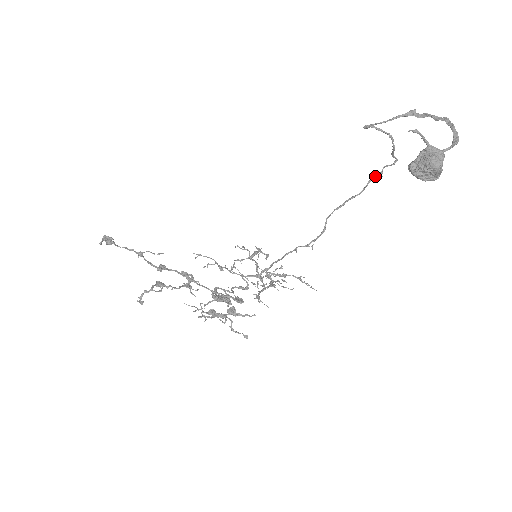
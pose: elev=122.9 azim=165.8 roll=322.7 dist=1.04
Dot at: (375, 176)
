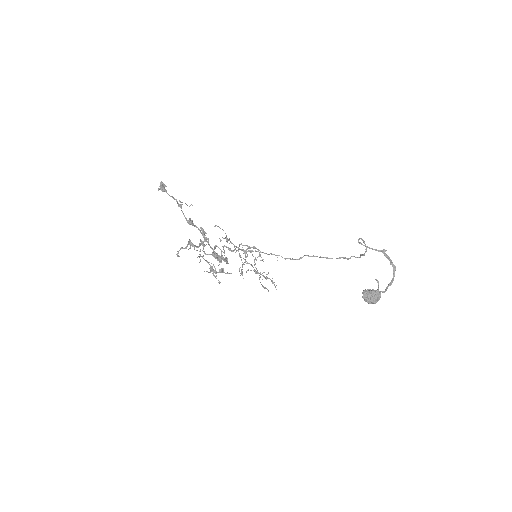
Dot at: (345, 258)
